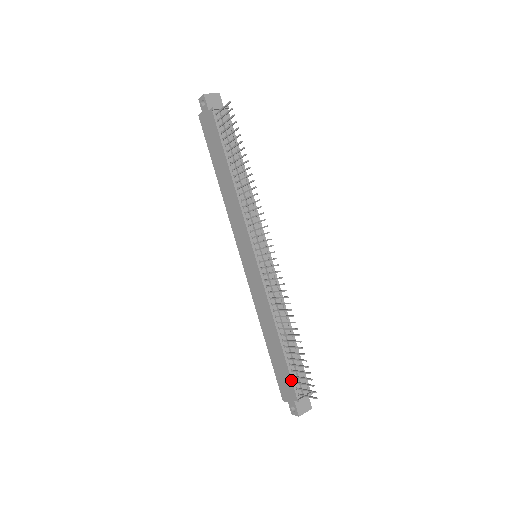
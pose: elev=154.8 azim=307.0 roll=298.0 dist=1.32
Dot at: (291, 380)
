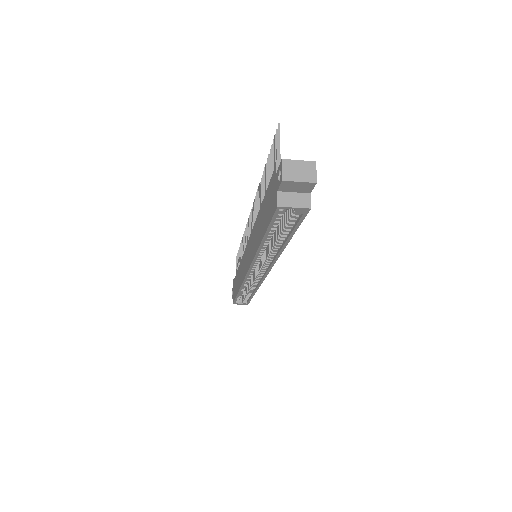
Dot at: (269, 182)
